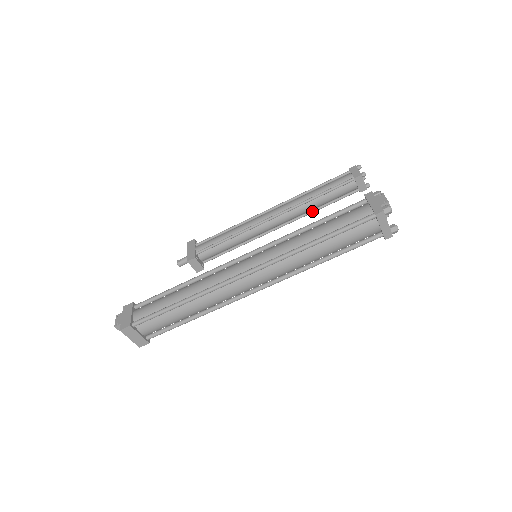
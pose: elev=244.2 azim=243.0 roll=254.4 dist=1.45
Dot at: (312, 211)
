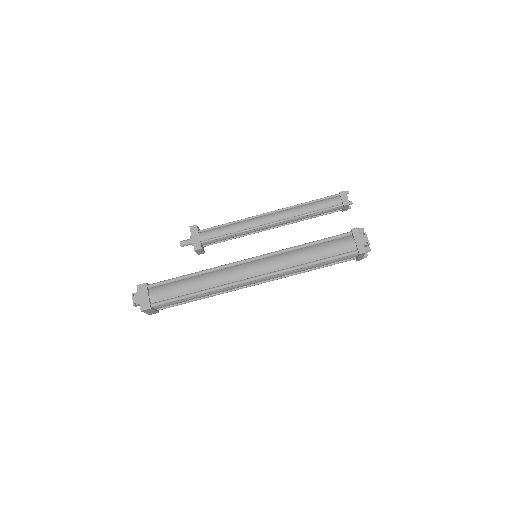
Dot at: (303, 220)
